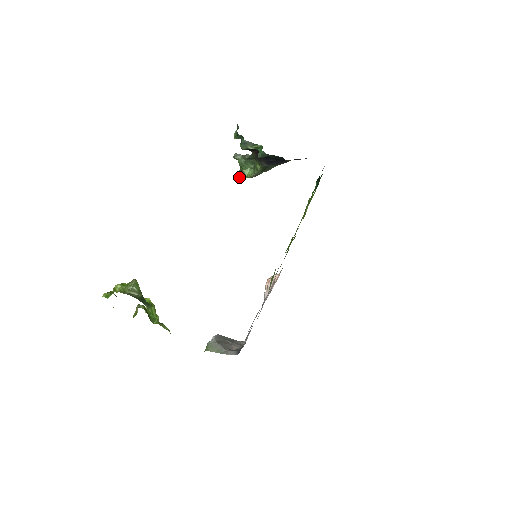
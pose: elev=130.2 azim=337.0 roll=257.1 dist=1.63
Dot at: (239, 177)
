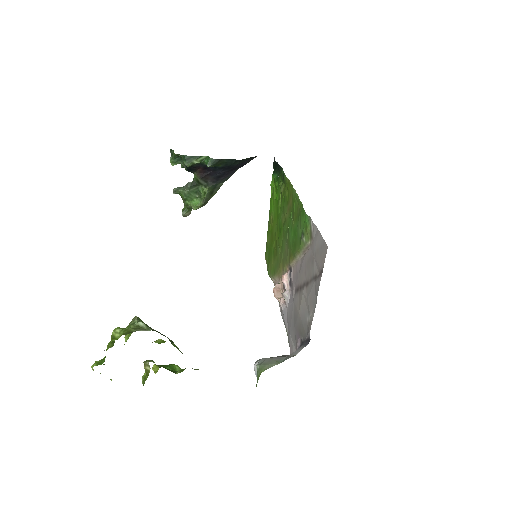
Dot at: (185, 216)
